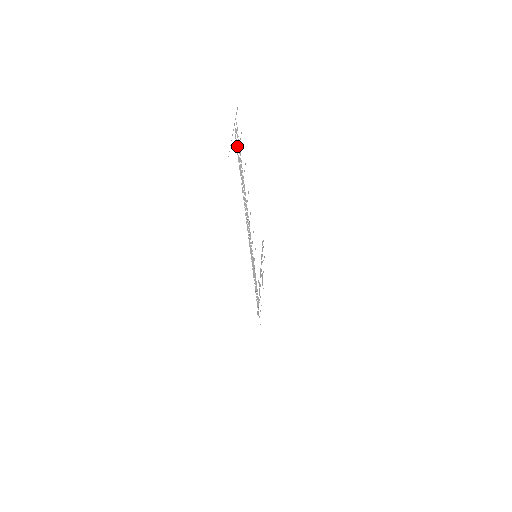
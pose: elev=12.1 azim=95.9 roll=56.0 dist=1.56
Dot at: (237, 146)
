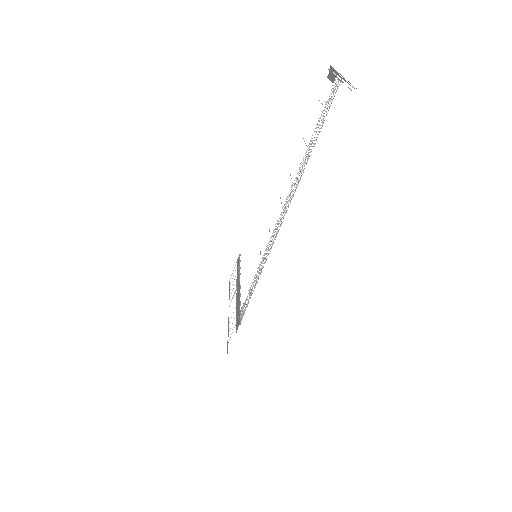
Dot at: occluded
